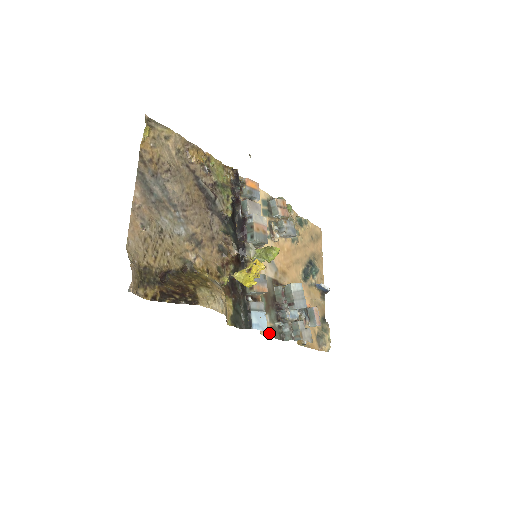
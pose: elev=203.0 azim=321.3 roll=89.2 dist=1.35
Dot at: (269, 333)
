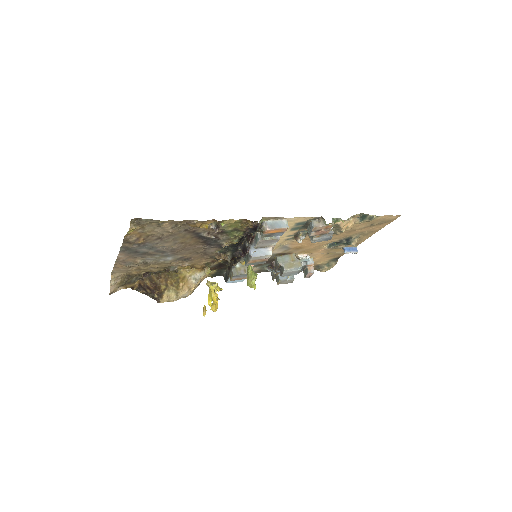
Dot at: occluded
